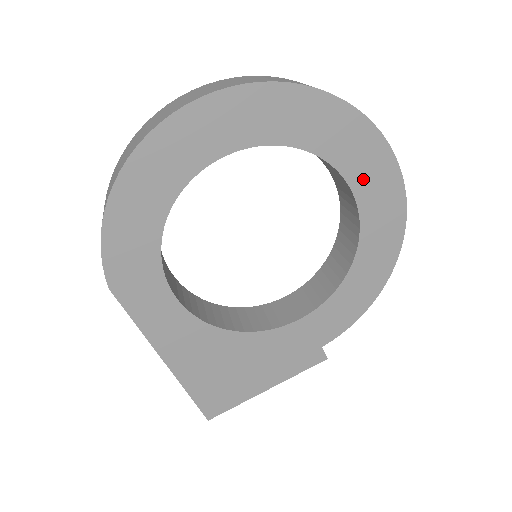
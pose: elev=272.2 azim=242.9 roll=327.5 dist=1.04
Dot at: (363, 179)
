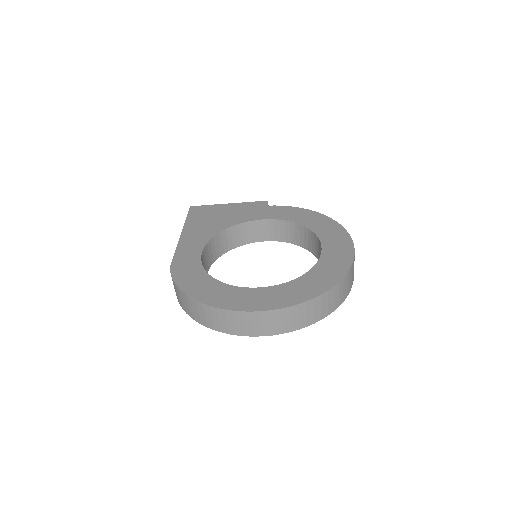
Dot at: occluded
